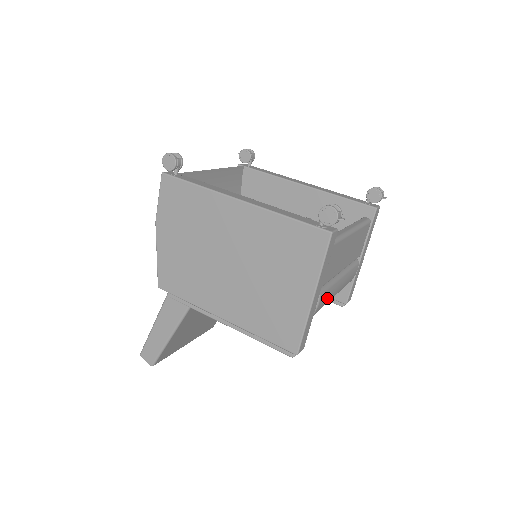
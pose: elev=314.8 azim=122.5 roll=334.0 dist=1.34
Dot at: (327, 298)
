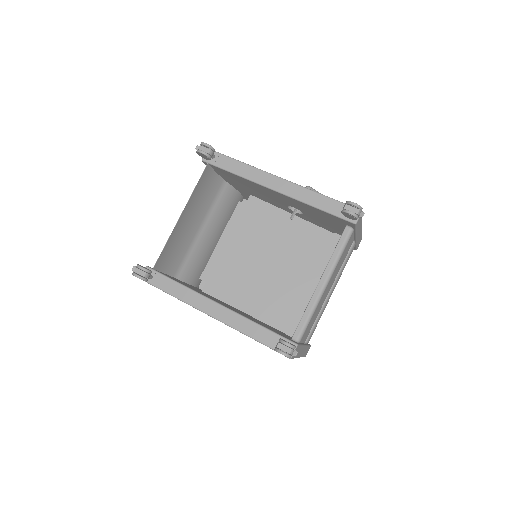
Dot at: (318, 321)
